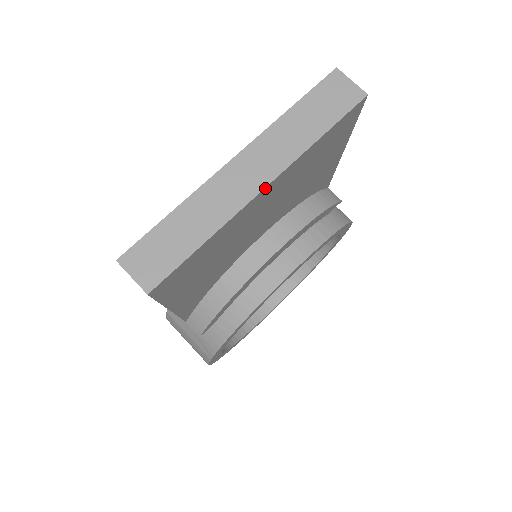
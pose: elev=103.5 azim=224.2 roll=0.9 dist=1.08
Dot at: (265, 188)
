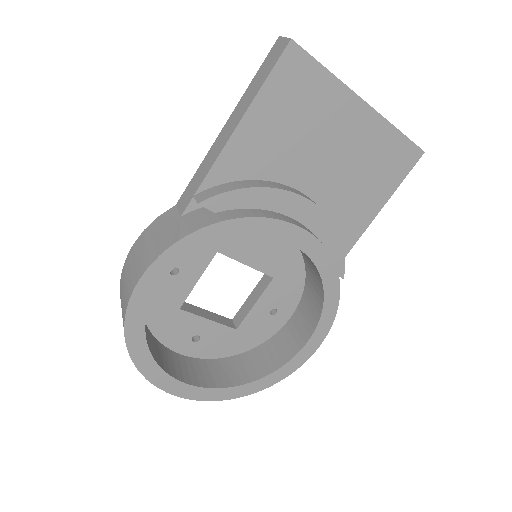
Dot at: (365, 103)
